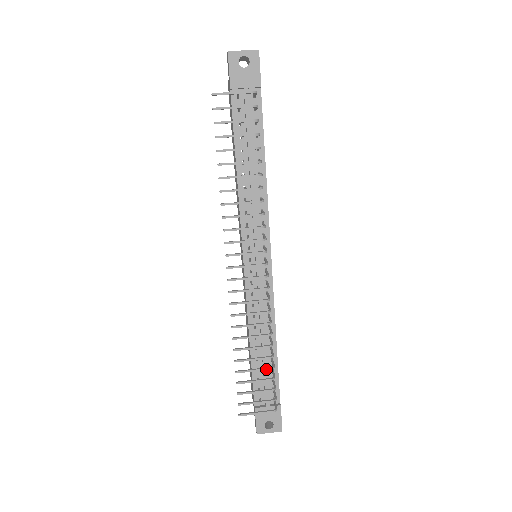
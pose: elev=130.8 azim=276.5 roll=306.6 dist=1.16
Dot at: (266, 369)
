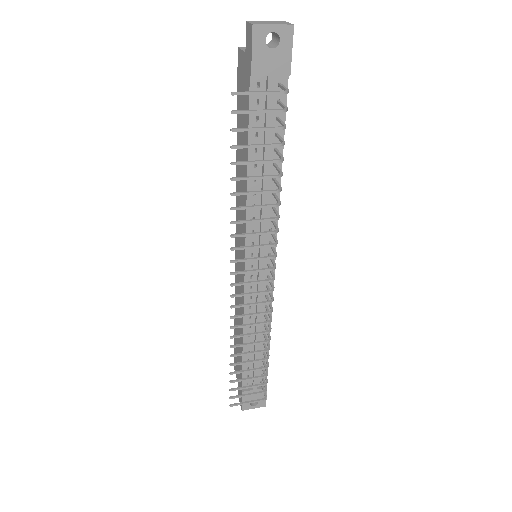
Dot at: (261, 369)
